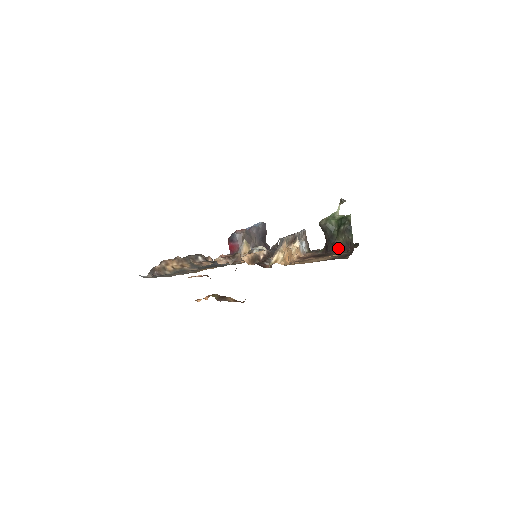
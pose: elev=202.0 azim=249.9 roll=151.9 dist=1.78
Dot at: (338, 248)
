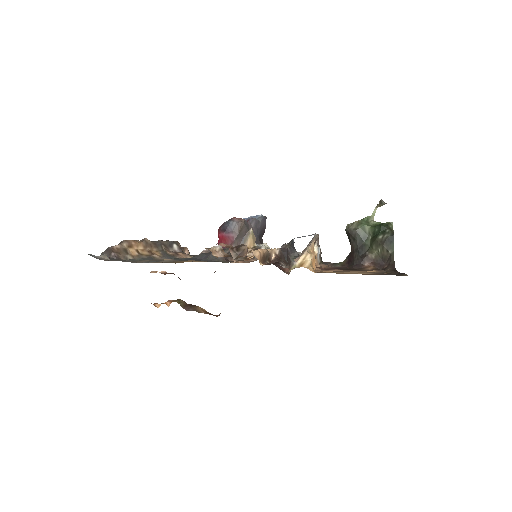
Dot at: (369, 263)
